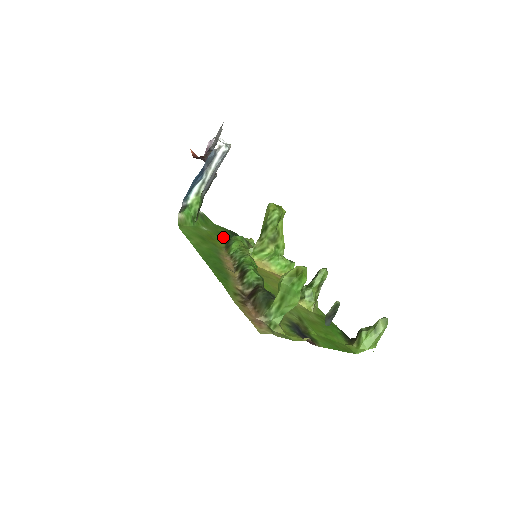
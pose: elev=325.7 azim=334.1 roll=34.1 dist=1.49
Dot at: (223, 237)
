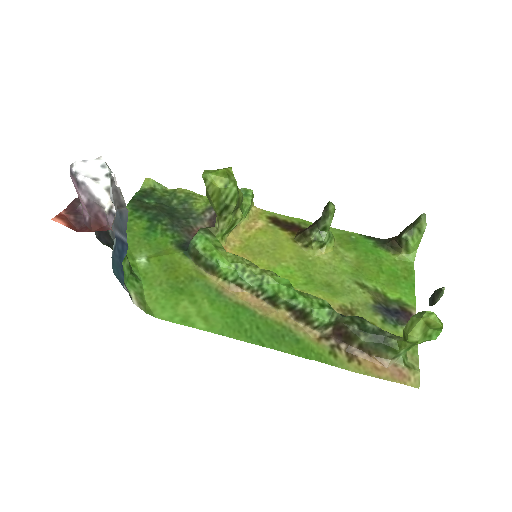
Dot at: (158, 239)
